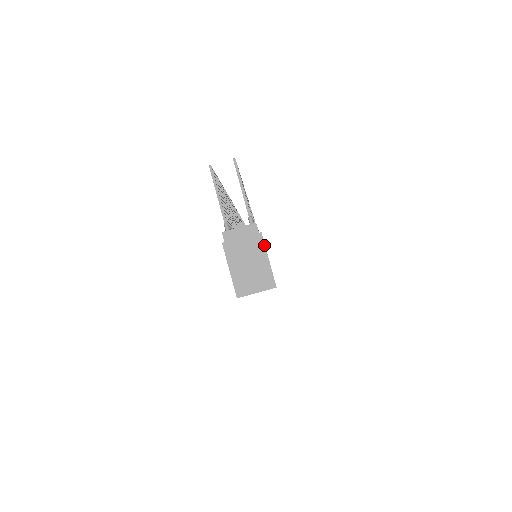
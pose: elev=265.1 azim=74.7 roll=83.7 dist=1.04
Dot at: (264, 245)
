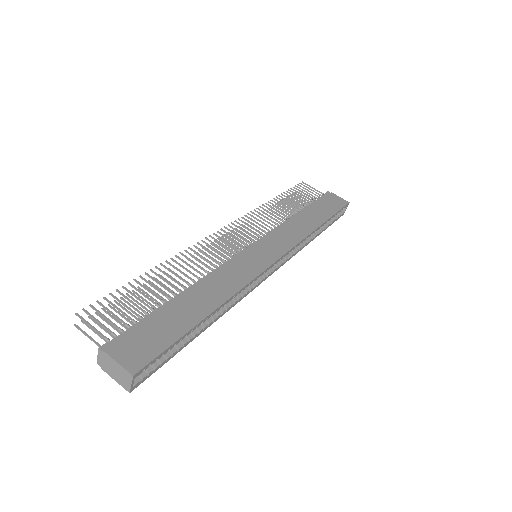
Dot at: (110, 357)
